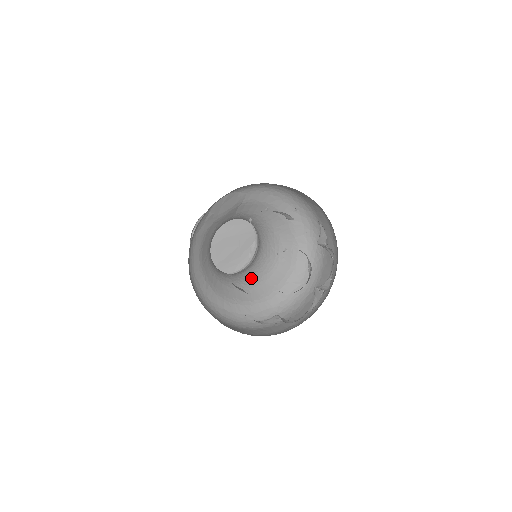
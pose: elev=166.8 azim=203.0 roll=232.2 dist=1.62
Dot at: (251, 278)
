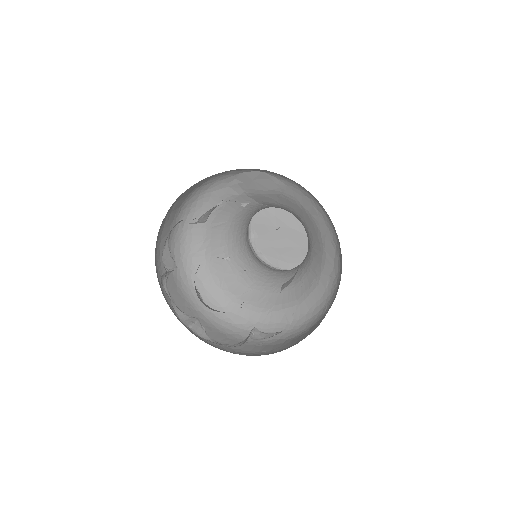
Dot at: (264, 279)
